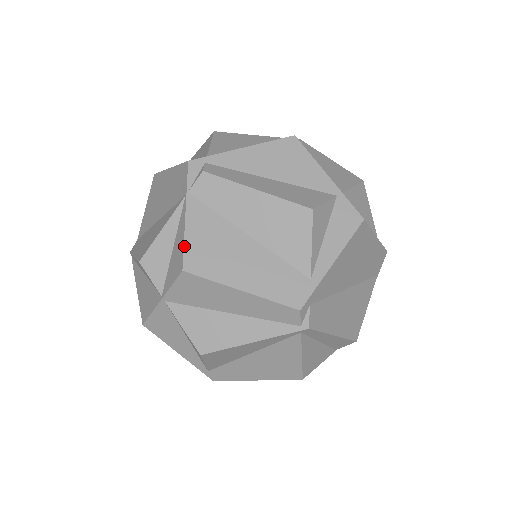
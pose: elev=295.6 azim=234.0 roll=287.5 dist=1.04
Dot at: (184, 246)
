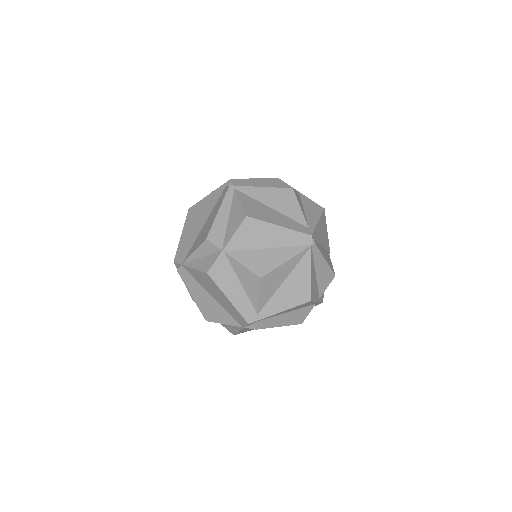
Dot at: (237, 333)
